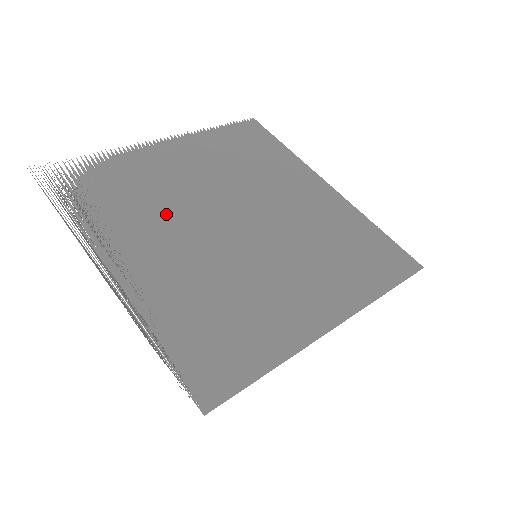
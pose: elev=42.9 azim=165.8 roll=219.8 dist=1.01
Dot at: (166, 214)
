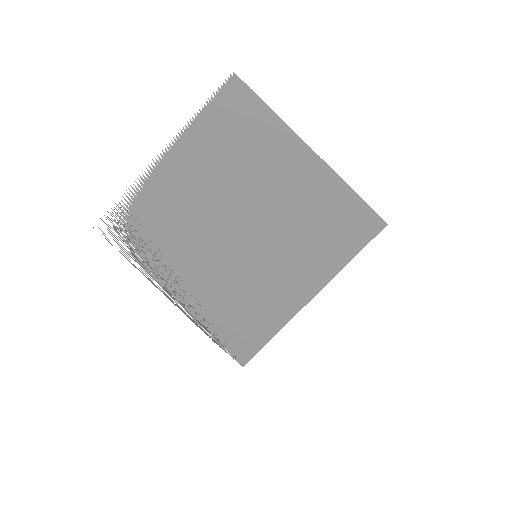
Dot at: (190, 231)
